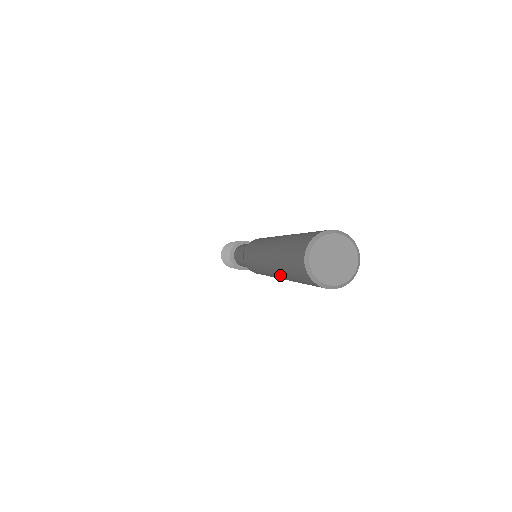
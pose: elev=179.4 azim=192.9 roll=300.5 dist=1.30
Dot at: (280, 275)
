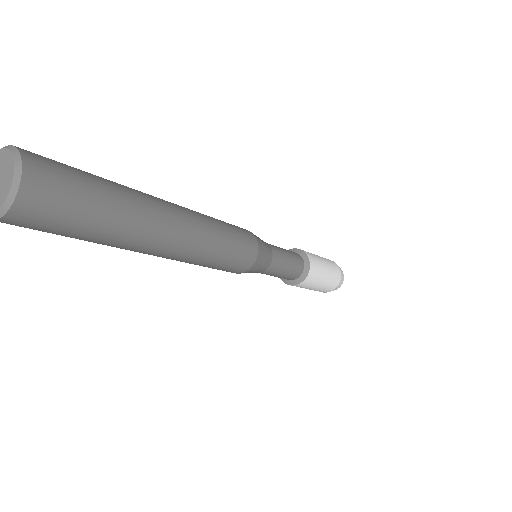
Dot at: occluded
